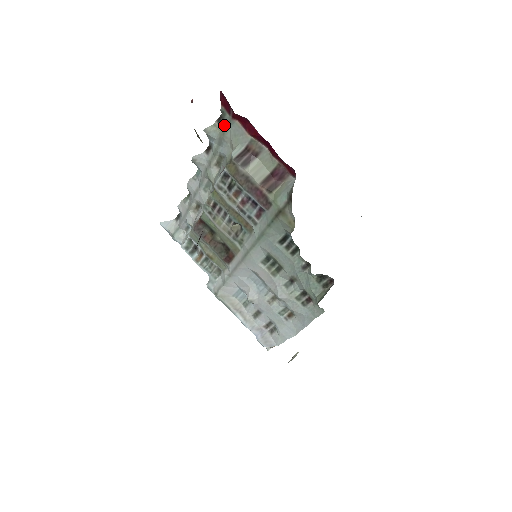
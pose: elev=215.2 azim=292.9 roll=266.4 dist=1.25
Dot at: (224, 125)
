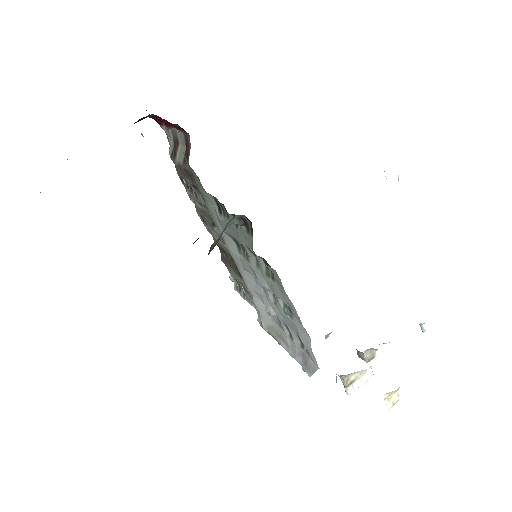
Dot at: (168, 138)
